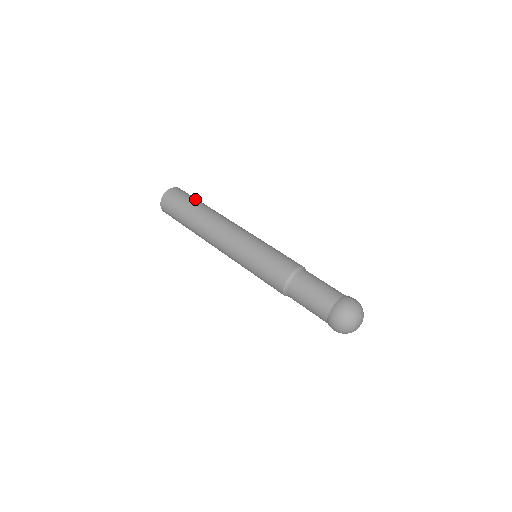
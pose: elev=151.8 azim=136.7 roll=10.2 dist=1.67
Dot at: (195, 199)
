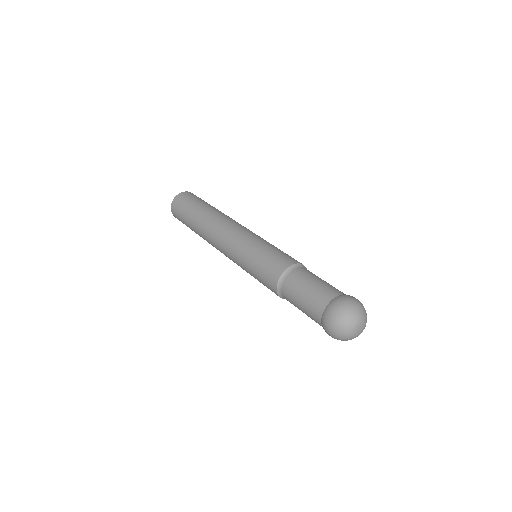
Dot at: (196, 202)
